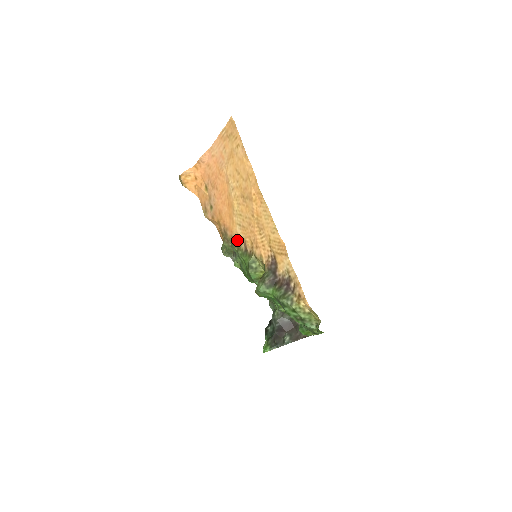
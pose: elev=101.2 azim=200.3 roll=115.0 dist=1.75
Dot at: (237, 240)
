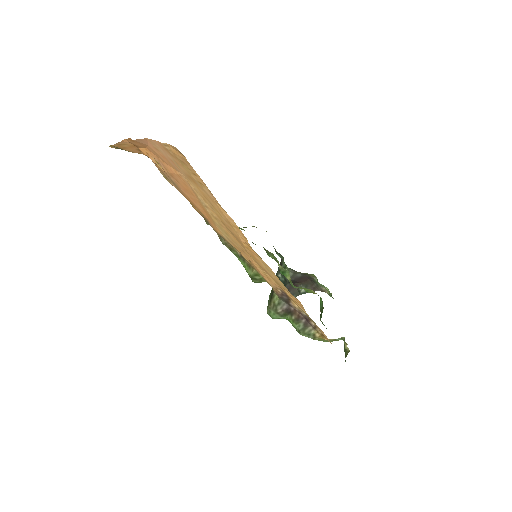
Dot at: (227, 242)
